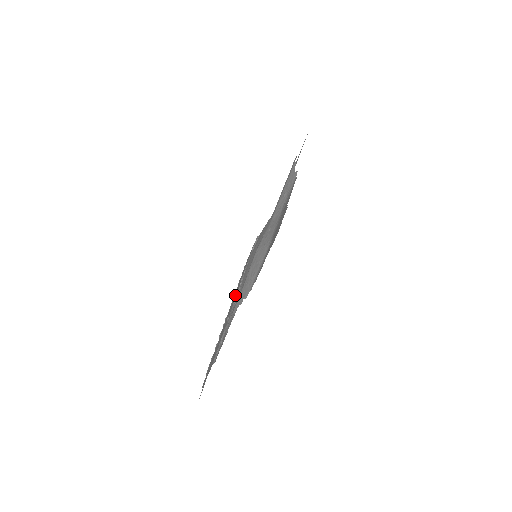
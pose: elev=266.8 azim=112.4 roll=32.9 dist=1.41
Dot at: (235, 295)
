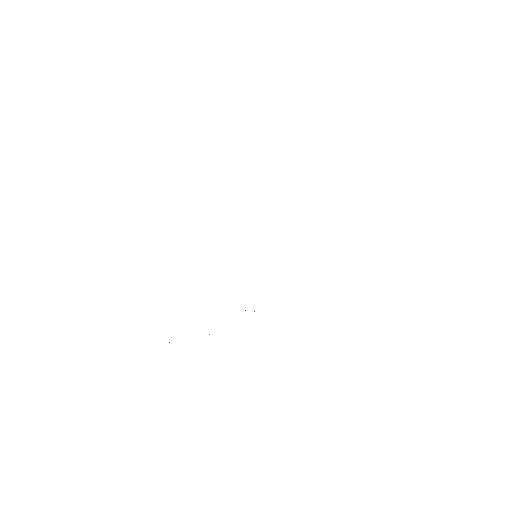
Dot at: occluded
